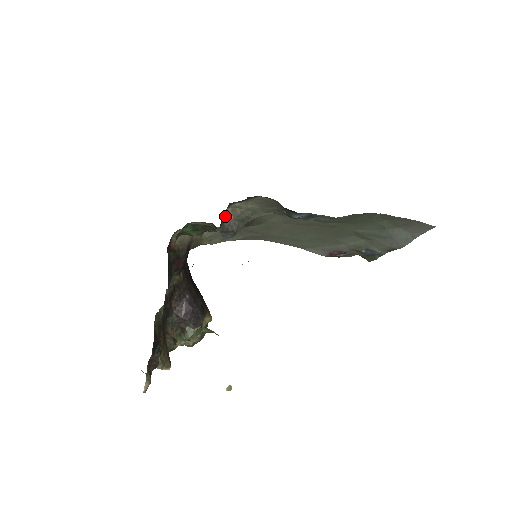
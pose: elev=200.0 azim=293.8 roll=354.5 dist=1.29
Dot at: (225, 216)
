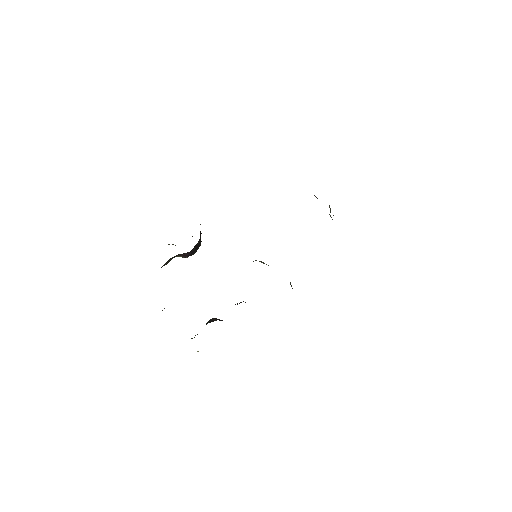
Dot at: occluded
